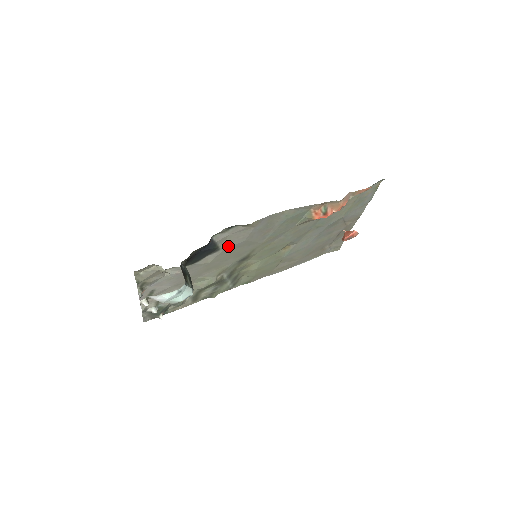
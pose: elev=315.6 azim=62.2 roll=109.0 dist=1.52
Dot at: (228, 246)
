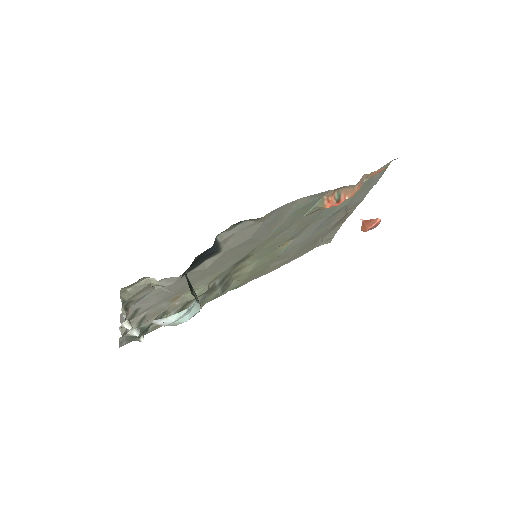
Dot at: (231, 246)
